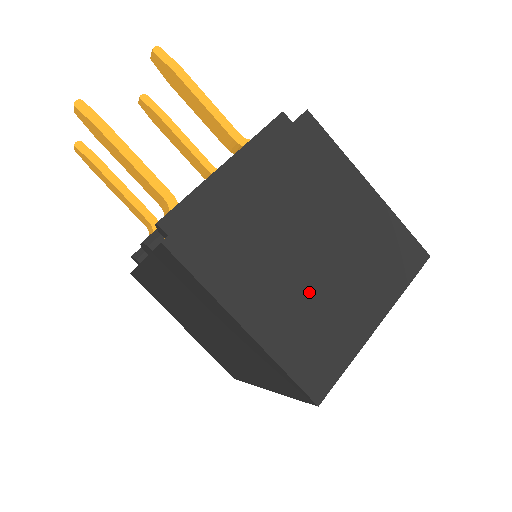
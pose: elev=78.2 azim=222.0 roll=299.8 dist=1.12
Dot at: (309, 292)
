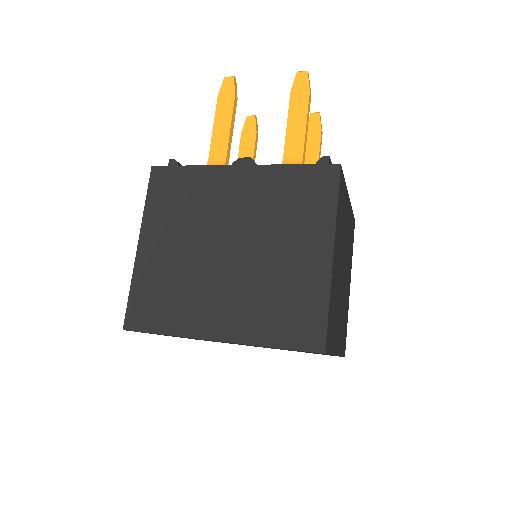
Dot at: (339, 288)
